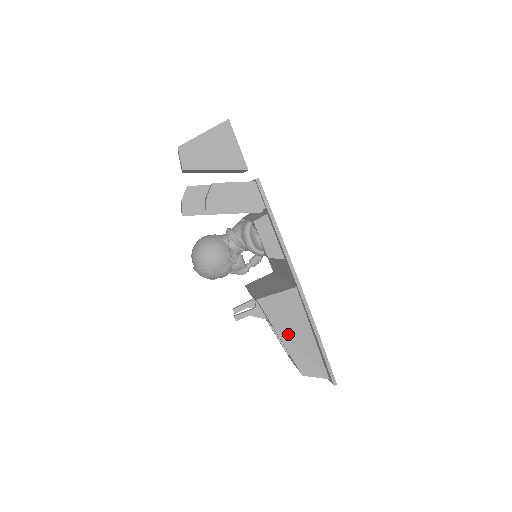
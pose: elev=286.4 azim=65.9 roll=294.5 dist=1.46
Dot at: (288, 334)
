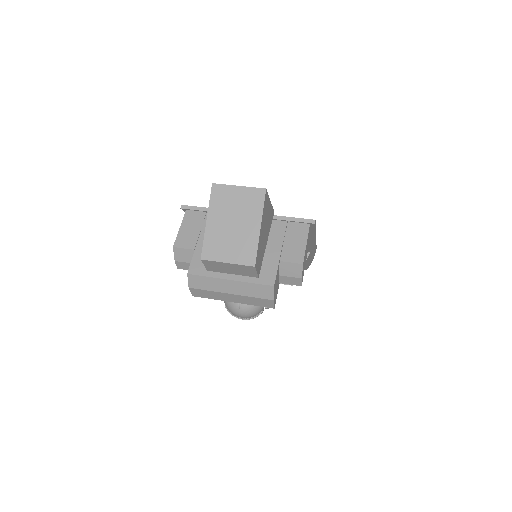
Dot at: occluded
